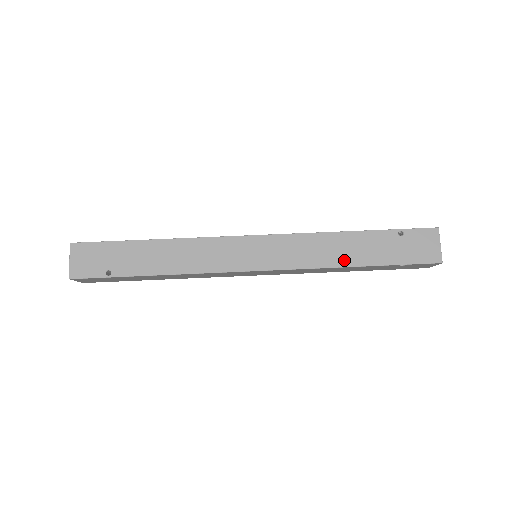
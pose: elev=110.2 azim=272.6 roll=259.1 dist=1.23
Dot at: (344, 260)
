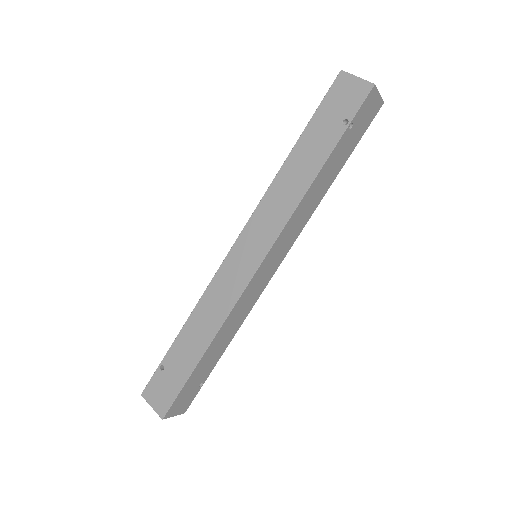
Dot at: (324, 191)
